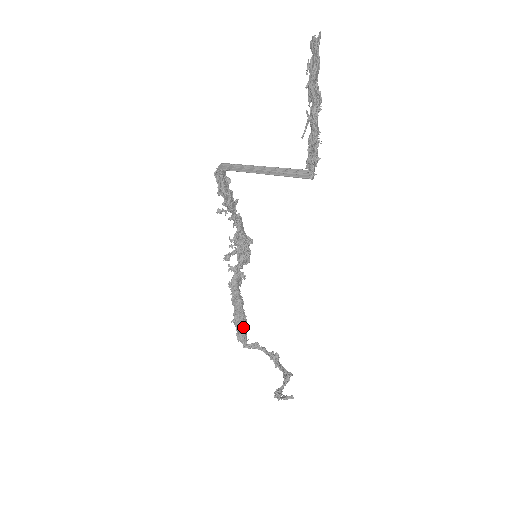
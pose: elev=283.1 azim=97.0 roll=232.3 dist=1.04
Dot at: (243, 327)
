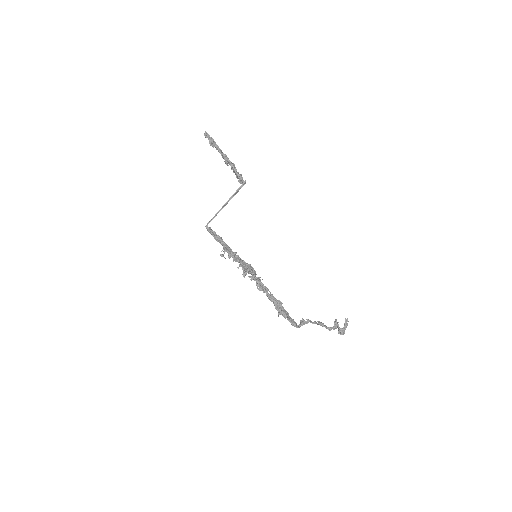
Dot at: (287, 313)
